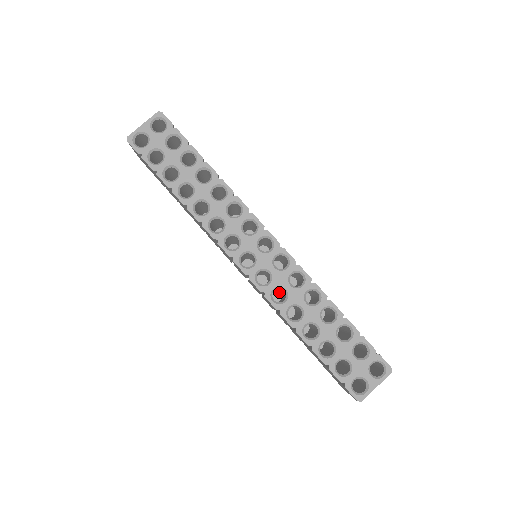
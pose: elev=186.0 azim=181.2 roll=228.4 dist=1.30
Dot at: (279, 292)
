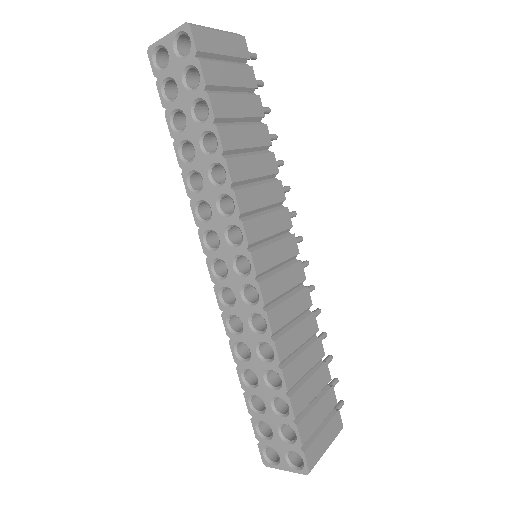
Dot at: occluded
